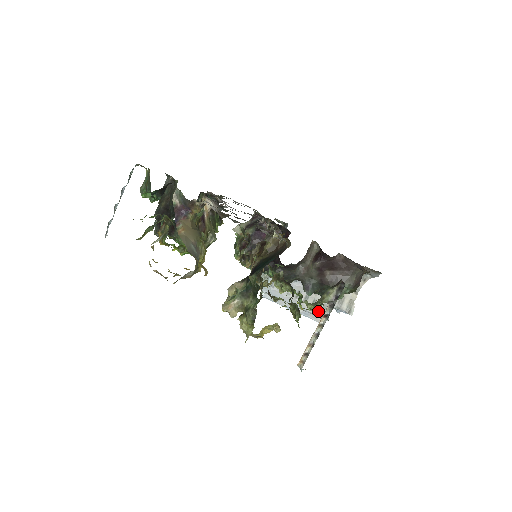
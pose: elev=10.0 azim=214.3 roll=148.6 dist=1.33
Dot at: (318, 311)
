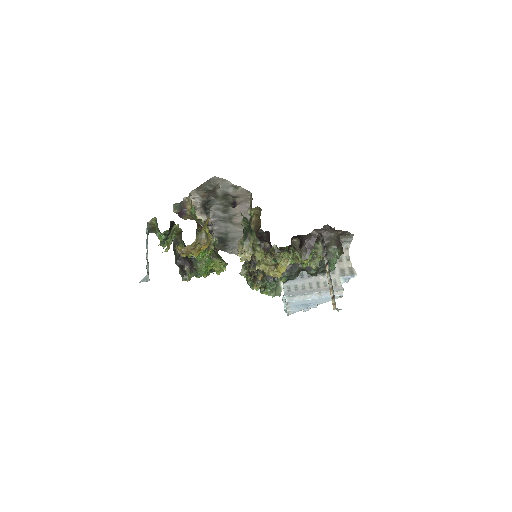
Dot at: occluded
